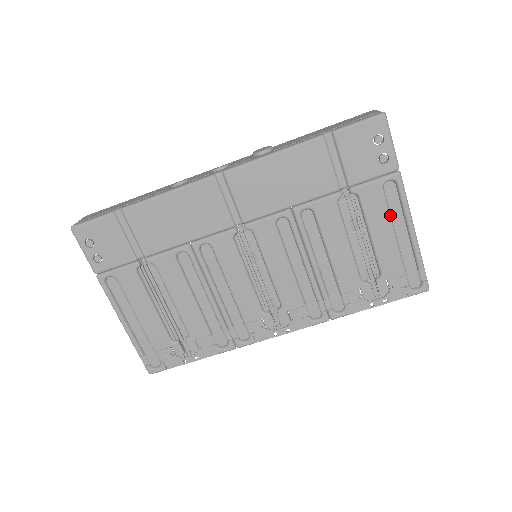
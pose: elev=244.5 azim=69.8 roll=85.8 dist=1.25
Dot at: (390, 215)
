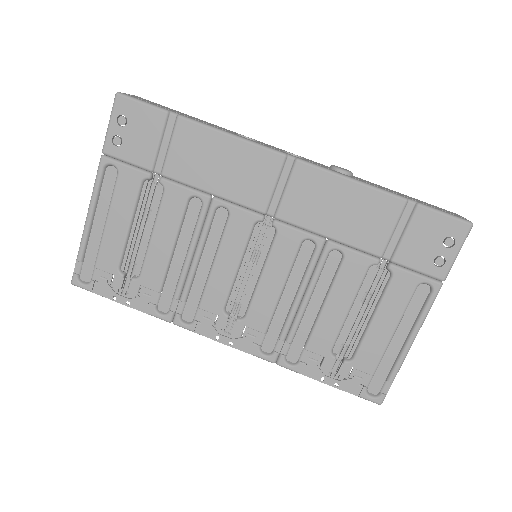
Dot at: (404, 314)
